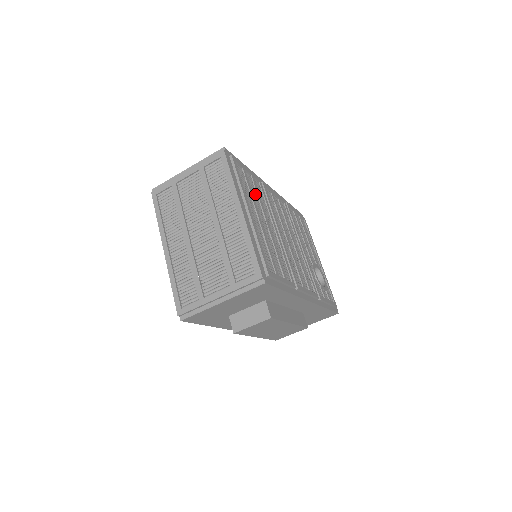
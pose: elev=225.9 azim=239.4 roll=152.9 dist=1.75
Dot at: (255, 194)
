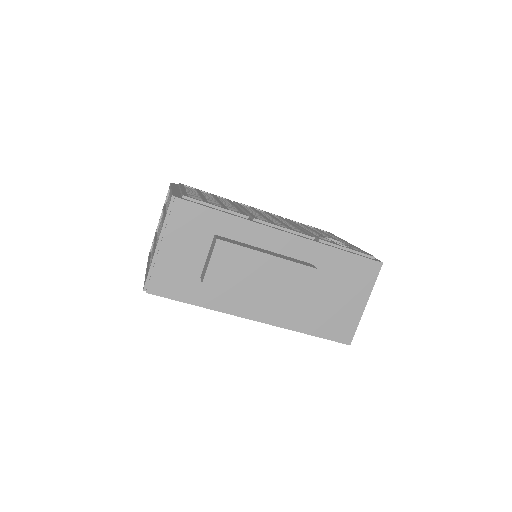
Dot at: occluded
